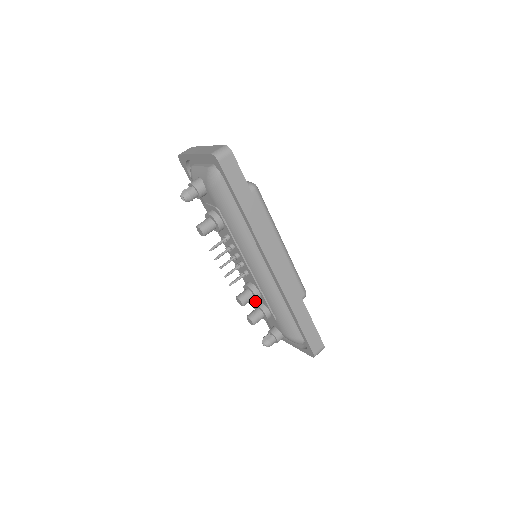
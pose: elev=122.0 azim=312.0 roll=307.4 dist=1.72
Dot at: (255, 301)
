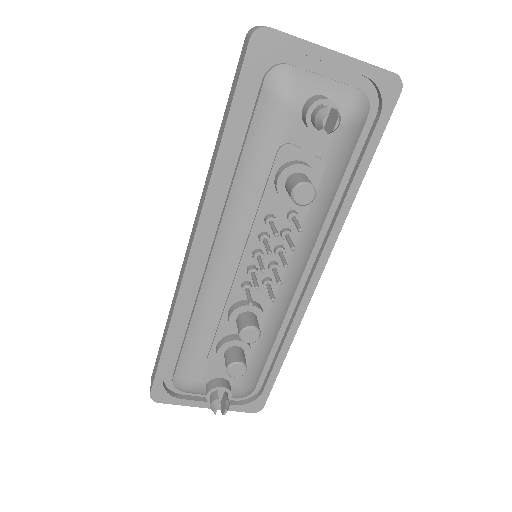
Dot at: occluded
